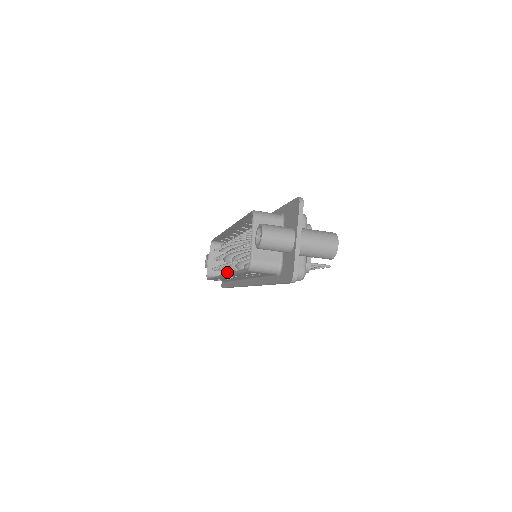
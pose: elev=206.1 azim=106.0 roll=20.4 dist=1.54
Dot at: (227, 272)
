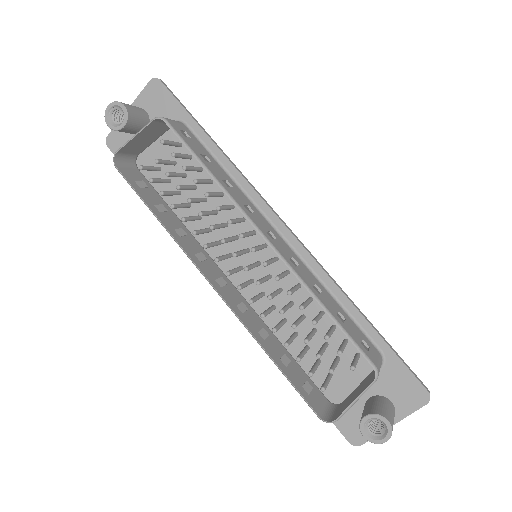
Dot at: (142, 150)
